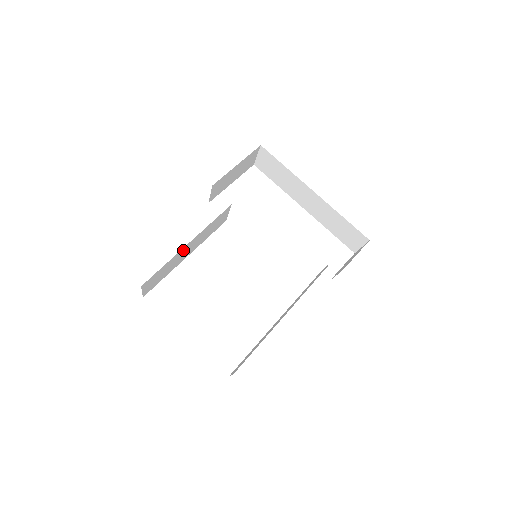
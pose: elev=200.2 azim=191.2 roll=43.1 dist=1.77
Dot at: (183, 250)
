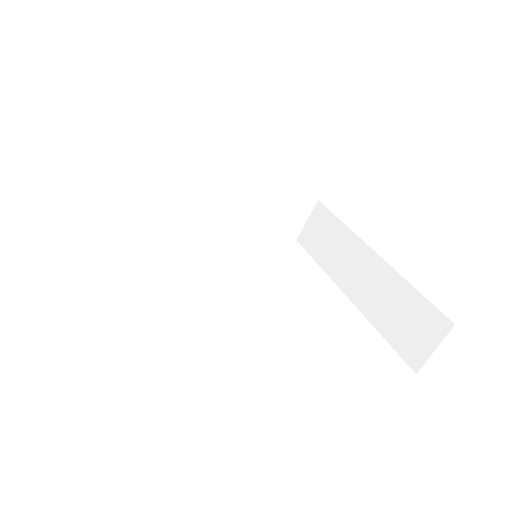
Dot at: (160, 179)
